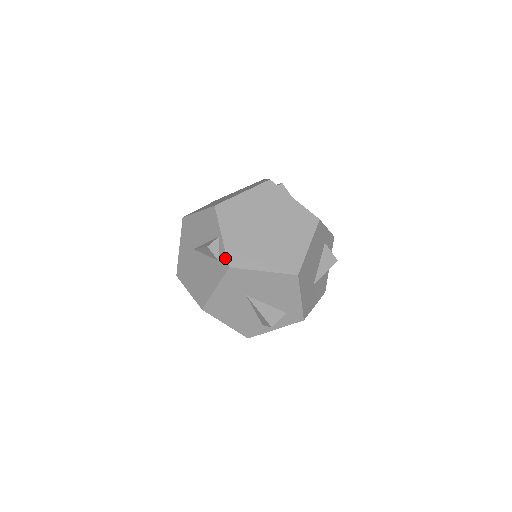
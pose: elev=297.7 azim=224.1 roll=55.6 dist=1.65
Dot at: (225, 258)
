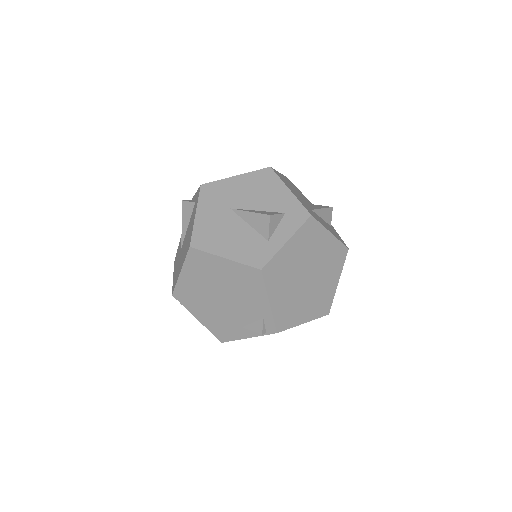
Dot at: (198, 190)
